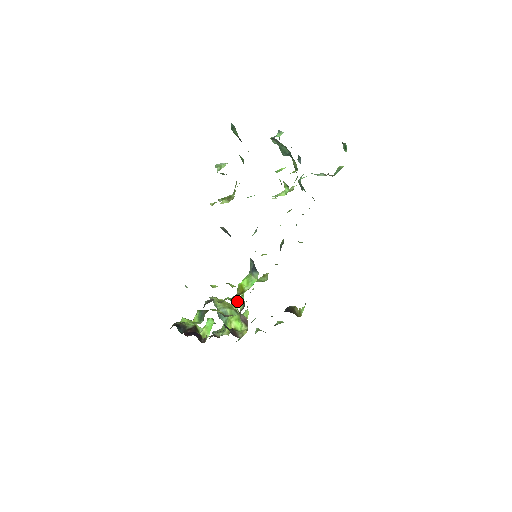
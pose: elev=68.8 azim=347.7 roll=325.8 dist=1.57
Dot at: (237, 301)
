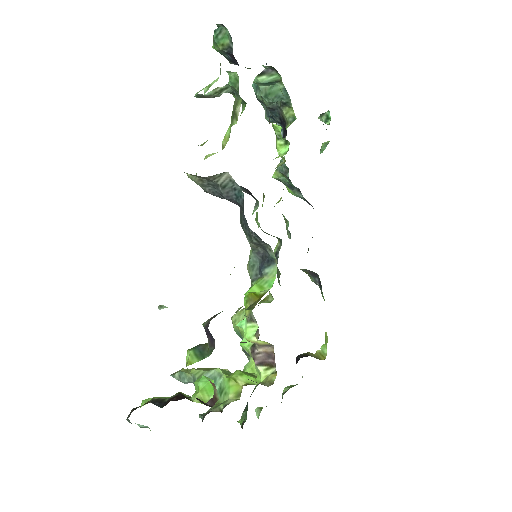
Dot at: (249, 323)
